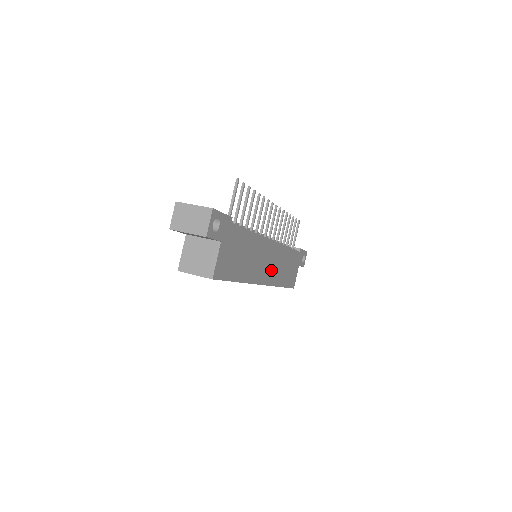
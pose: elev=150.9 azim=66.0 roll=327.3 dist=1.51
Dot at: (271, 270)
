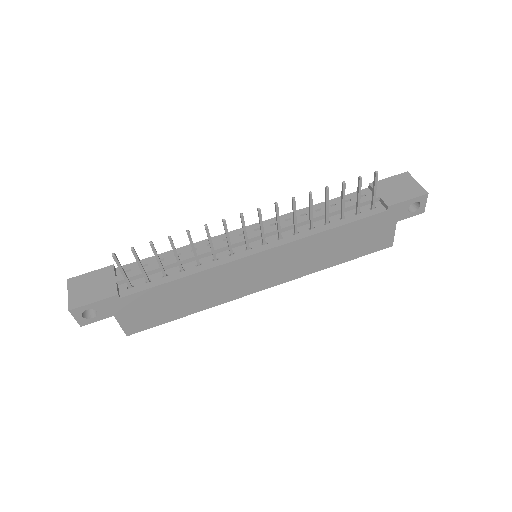
Dot at: (280, 271)
